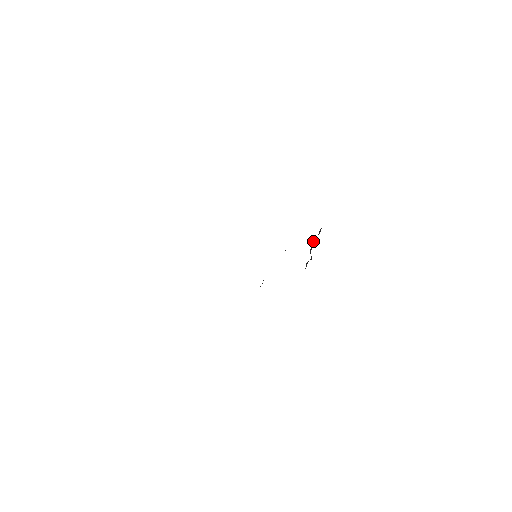
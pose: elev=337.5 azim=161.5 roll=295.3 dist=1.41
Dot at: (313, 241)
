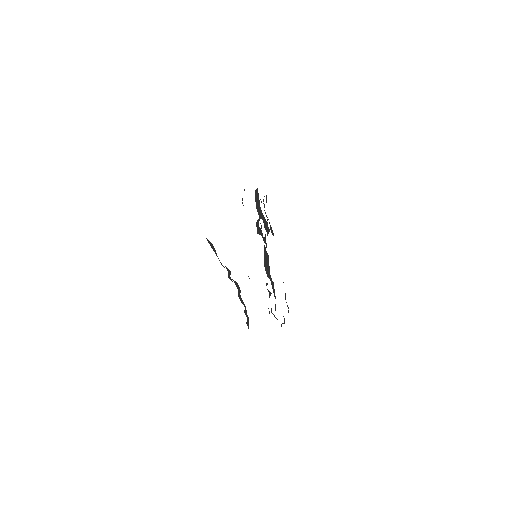
Dot at: (259, 211)
